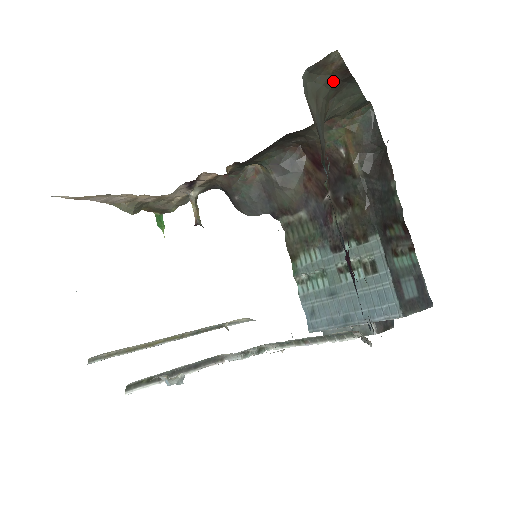
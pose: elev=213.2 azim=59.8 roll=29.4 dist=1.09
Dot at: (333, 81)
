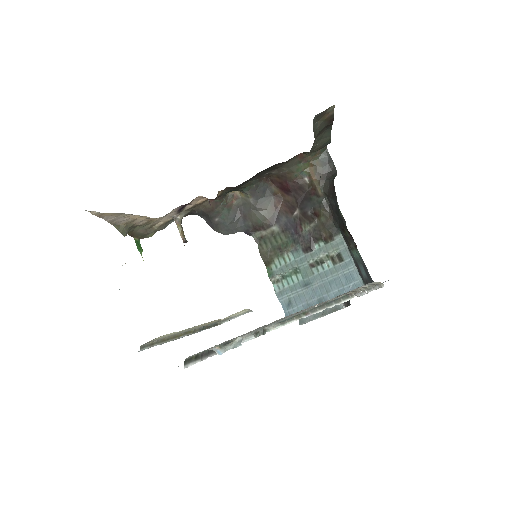
Dot at: (323, 126)
